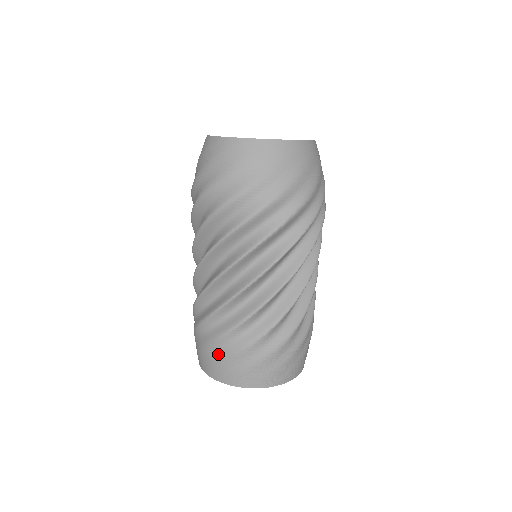
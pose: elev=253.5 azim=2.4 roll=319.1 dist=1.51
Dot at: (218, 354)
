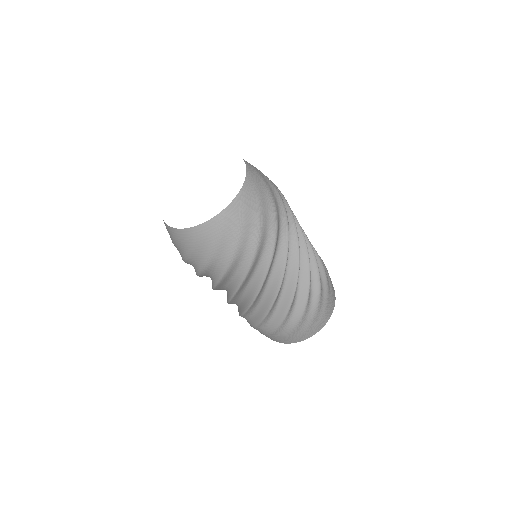
Dot at: occluded
